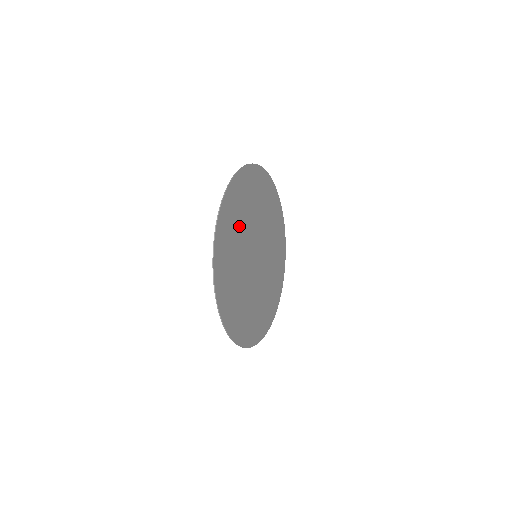
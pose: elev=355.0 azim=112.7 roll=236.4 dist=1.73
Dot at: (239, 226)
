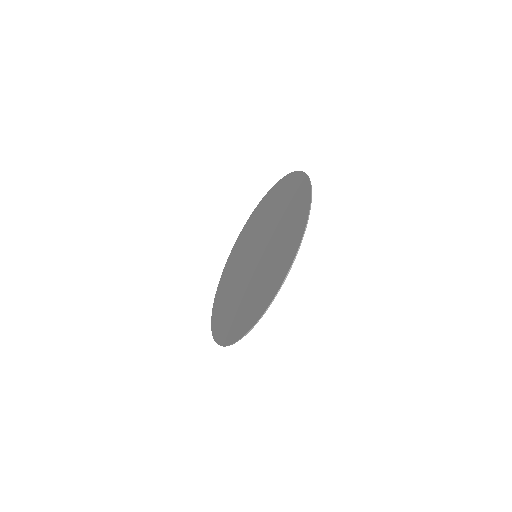
Dot at: (284, 214)
